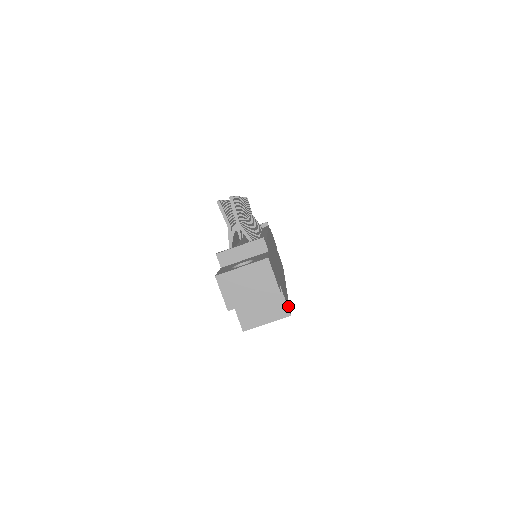
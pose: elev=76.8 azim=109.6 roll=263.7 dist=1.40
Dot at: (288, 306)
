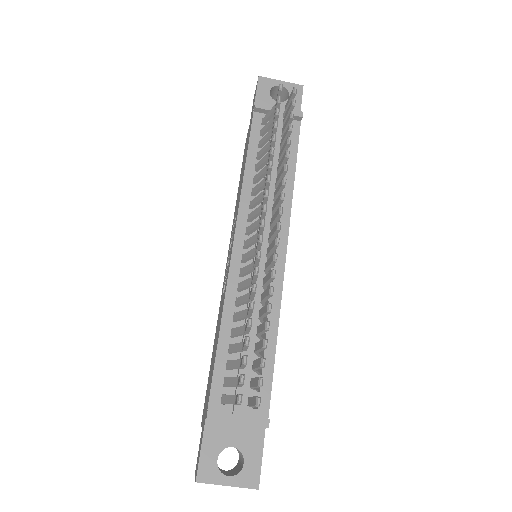
Dot at: occluded
